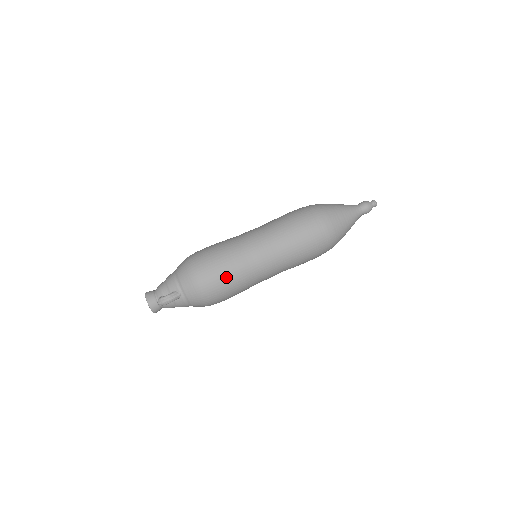
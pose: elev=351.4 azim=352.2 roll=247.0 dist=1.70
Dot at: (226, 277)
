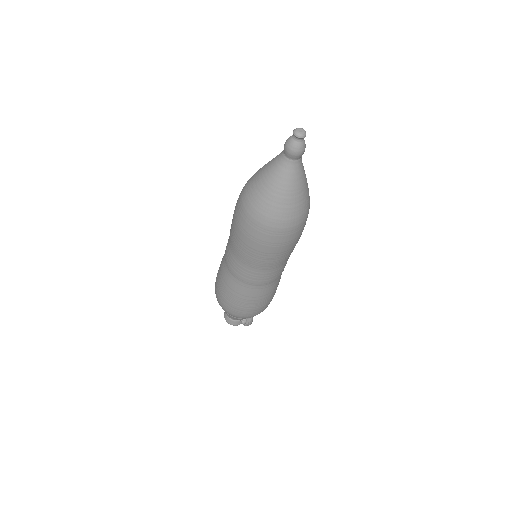
Dot at: (268, 300)
